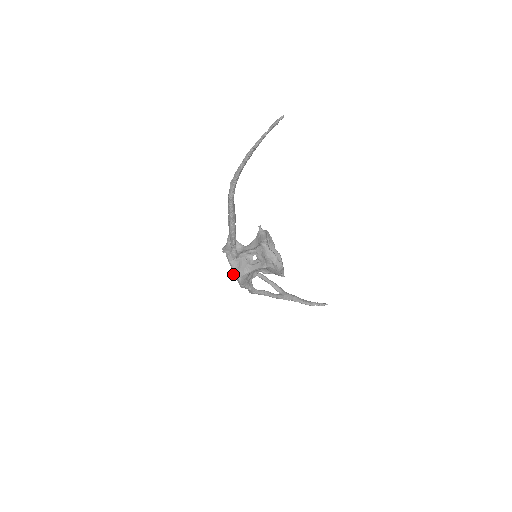
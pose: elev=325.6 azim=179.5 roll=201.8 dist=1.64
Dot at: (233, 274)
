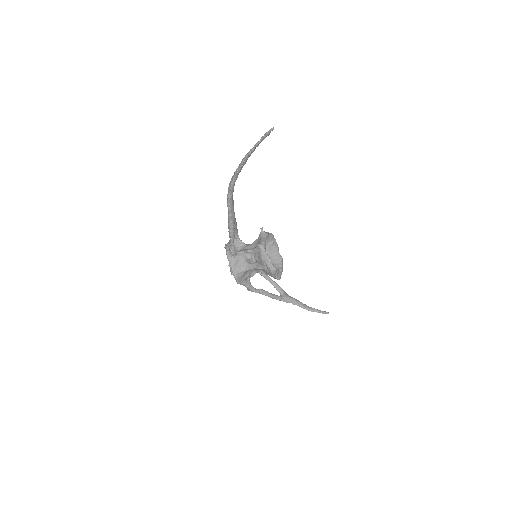
Dot at: (230, 270)
